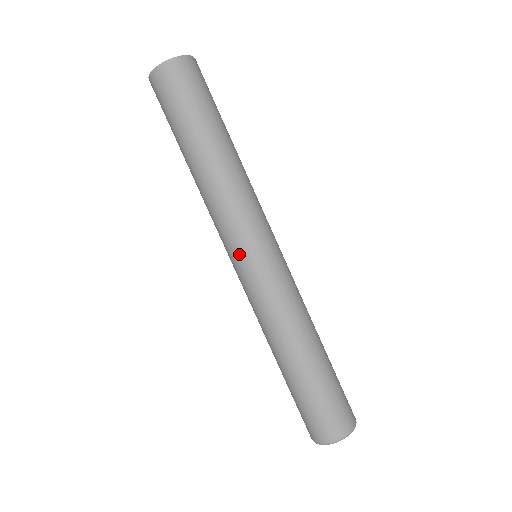
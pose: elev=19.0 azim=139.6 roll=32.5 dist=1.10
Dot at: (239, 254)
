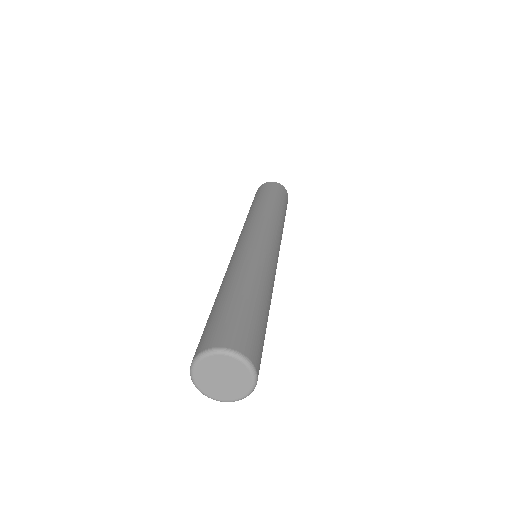
Dot at: (242, 236)
